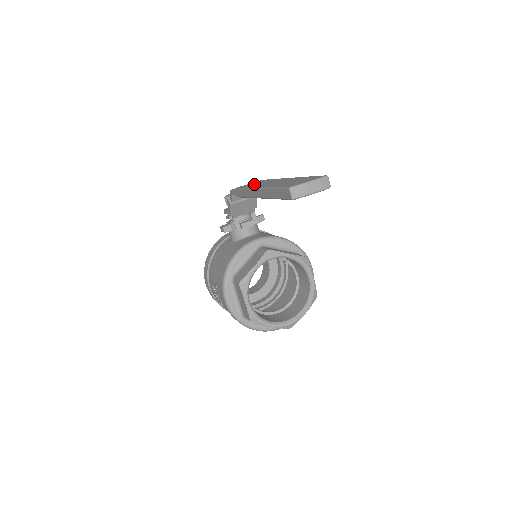
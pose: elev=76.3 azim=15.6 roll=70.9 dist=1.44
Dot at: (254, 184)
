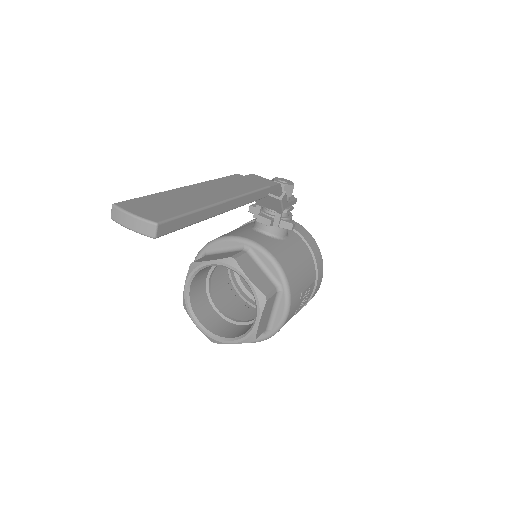
Dot at: (232, 182)
